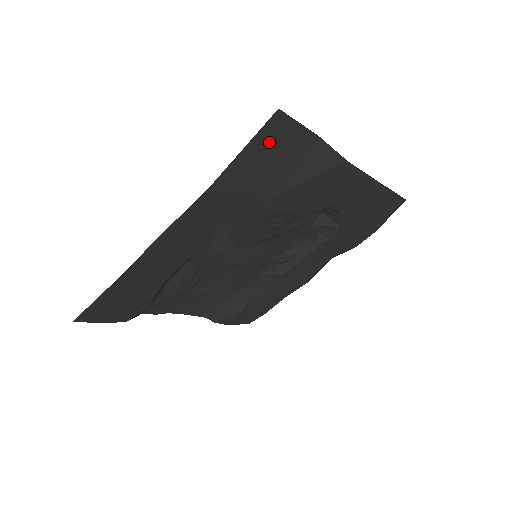
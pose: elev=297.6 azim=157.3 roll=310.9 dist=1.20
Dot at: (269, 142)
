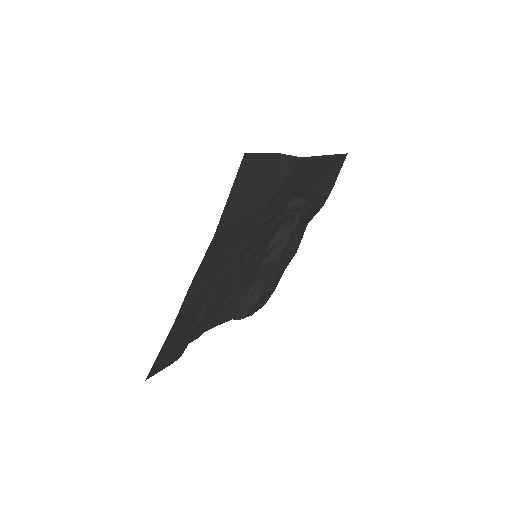
Dot at: (245, 179)
